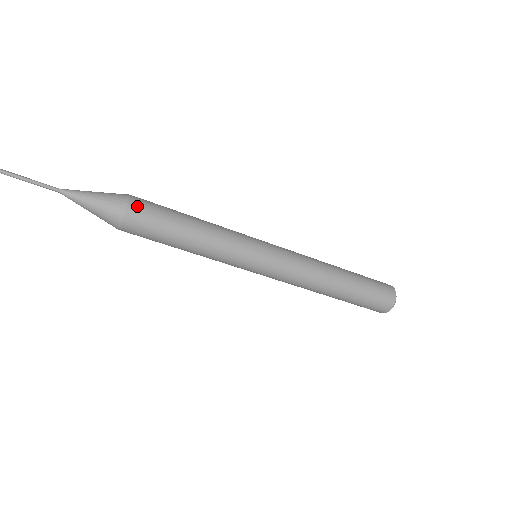
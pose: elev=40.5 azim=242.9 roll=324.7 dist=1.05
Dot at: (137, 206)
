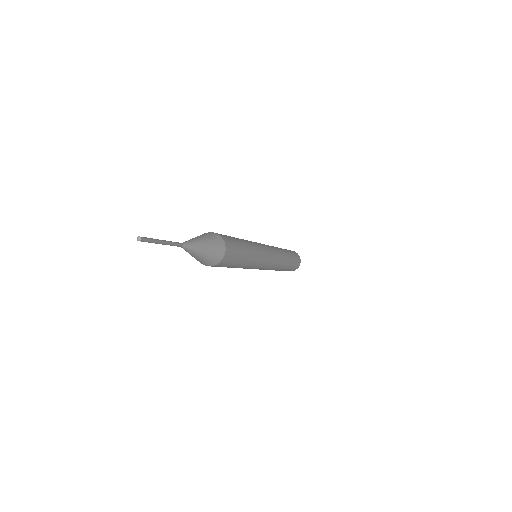
Dot at: (226, 240)
